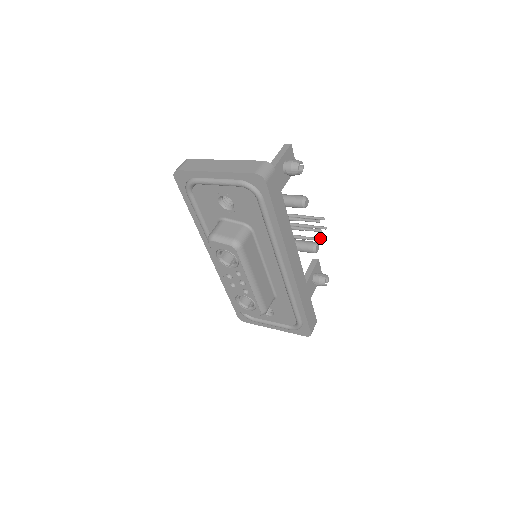
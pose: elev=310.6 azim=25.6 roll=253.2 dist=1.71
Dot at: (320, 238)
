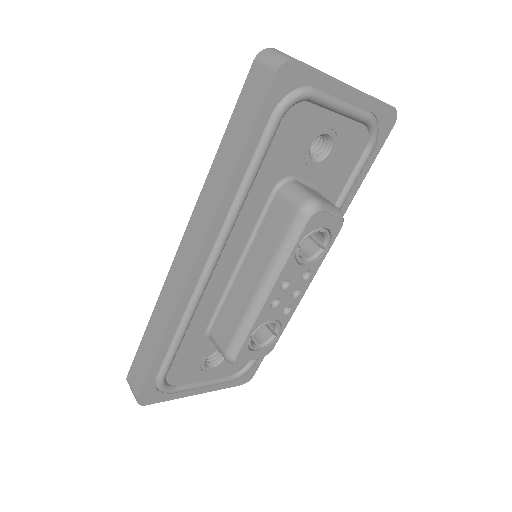
Dot at: occluded
